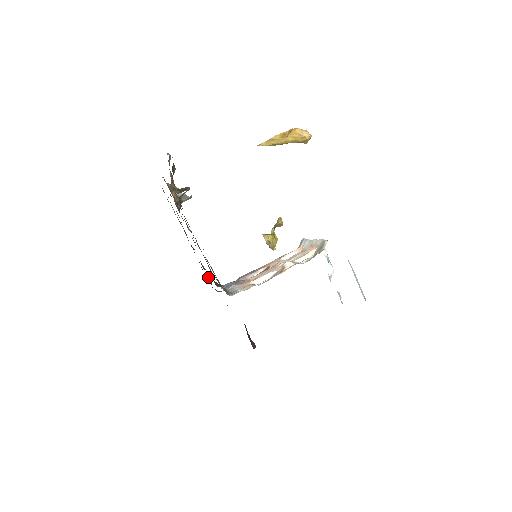
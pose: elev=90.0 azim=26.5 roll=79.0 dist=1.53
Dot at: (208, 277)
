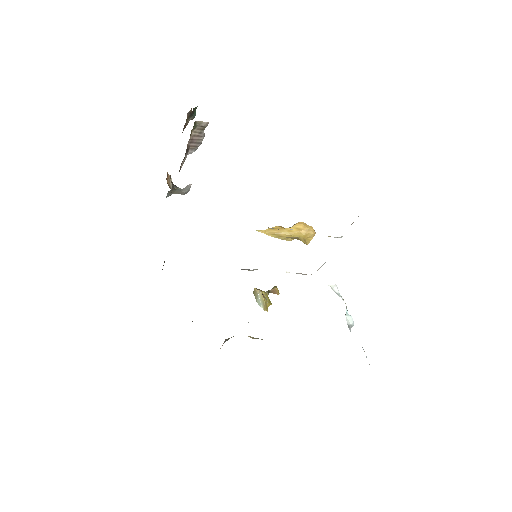
Dot at: occluded
